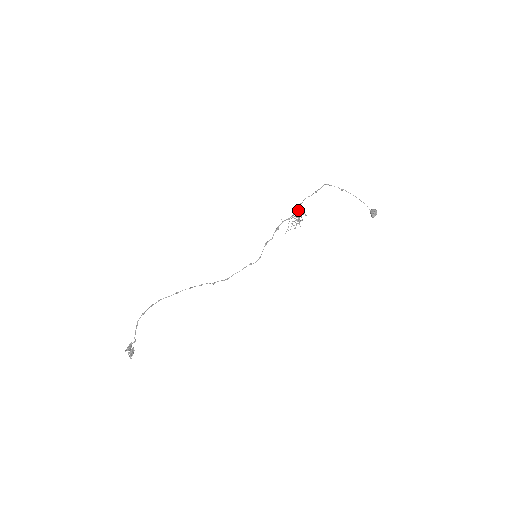
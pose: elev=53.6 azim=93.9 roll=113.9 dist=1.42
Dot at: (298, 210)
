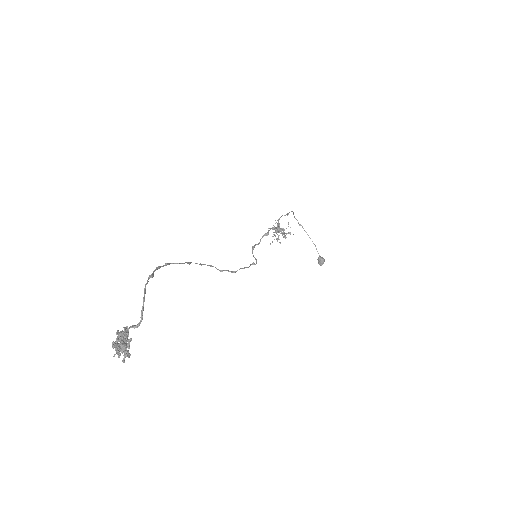
Dot at: occluded
